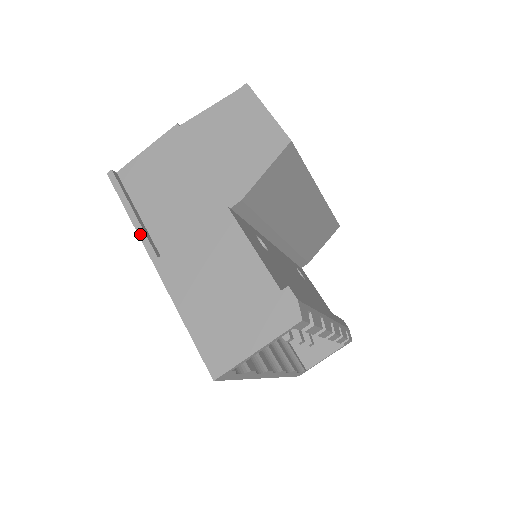
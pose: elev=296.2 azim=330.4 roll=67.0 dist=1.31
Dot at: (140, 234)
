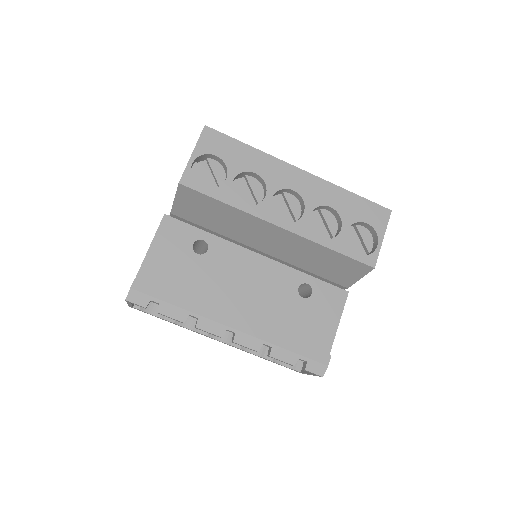
Dot at: occluded
